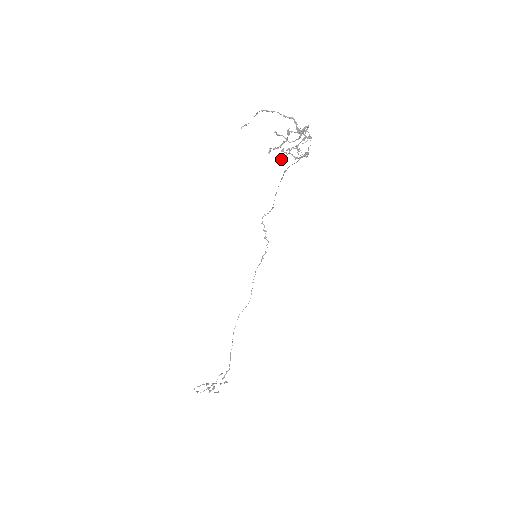
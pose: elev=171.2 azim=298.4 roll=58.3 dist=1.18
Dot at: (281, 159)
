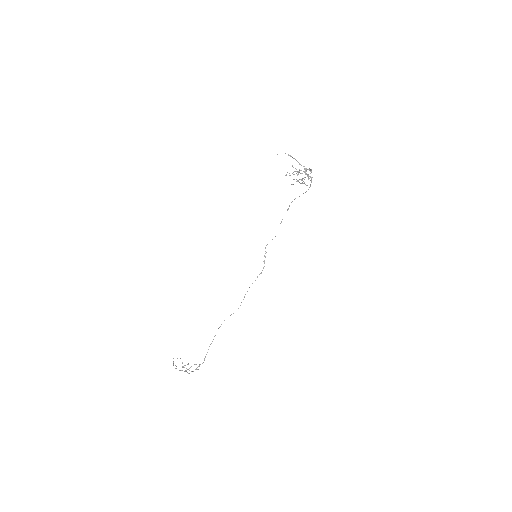
Dot at: (291, 184)
